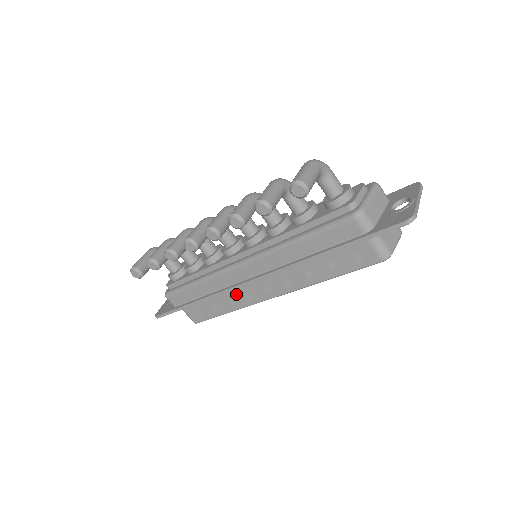
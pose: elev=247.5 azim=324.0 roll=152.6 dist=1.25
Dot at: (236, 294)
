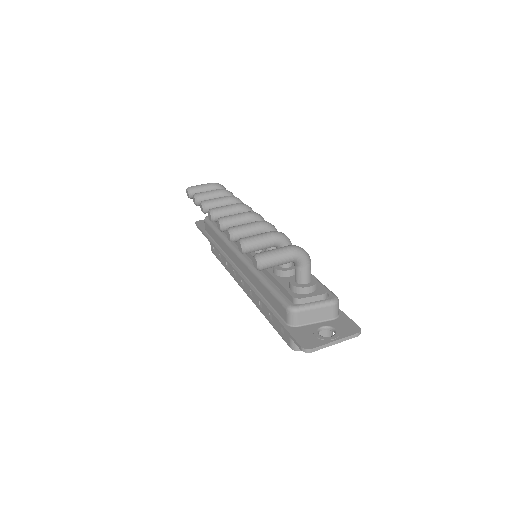
Dot at: occluded
